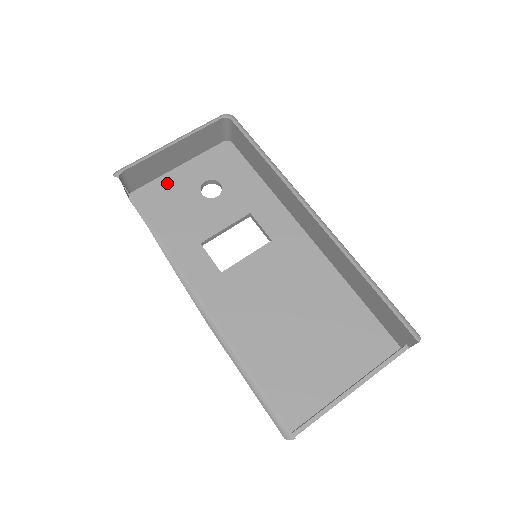
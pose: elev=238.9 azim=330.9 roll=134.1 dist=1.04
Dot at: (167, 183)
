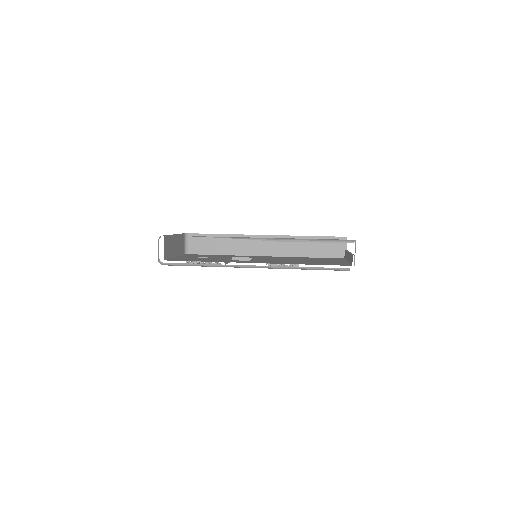
Dot at: (178, 258)
